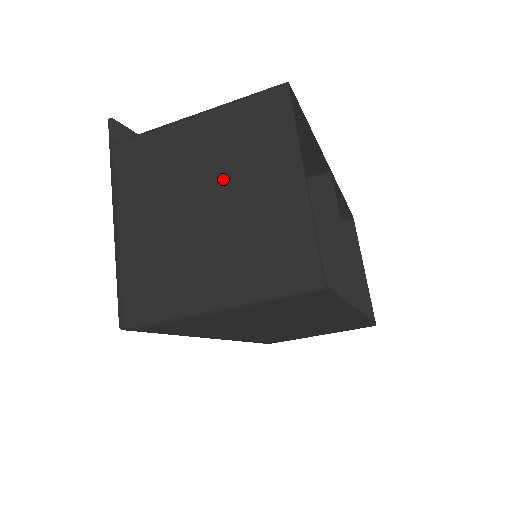
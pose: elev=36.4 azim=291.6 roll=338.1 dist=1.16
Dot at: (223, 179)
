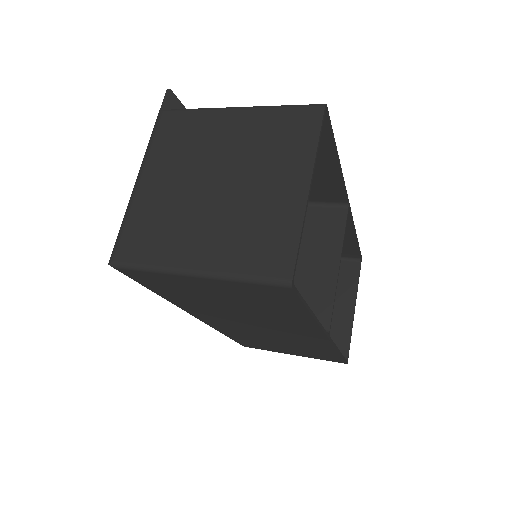
Dot at: (241, 167)
